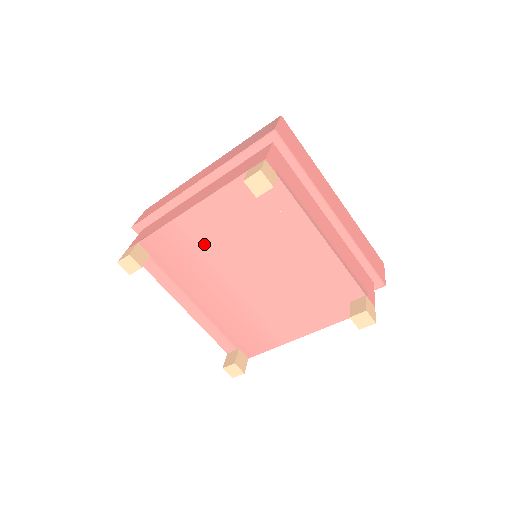
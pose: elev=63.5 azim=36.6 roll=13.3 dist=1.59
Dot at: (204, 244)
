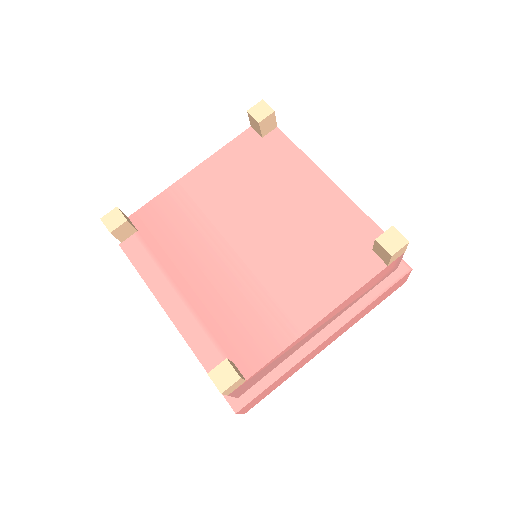
Dot at: (201, 206)
